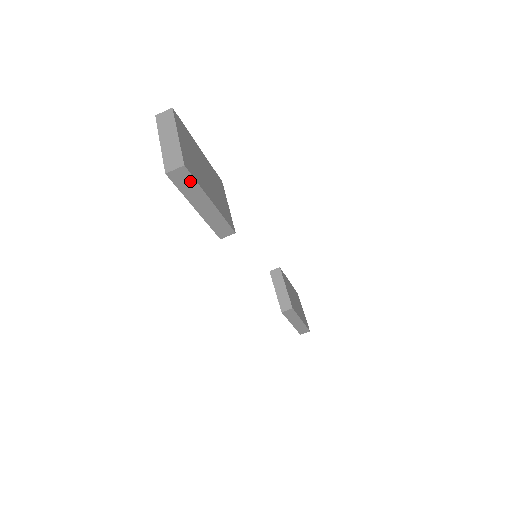
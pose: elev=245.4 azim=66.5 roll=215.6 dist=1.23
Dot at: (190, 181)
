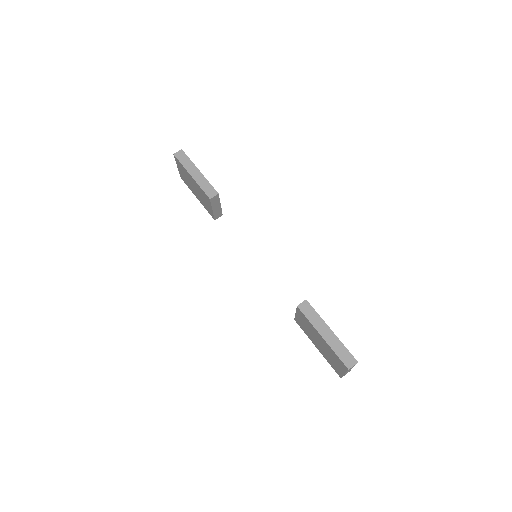
Dot at: (186, 158)
